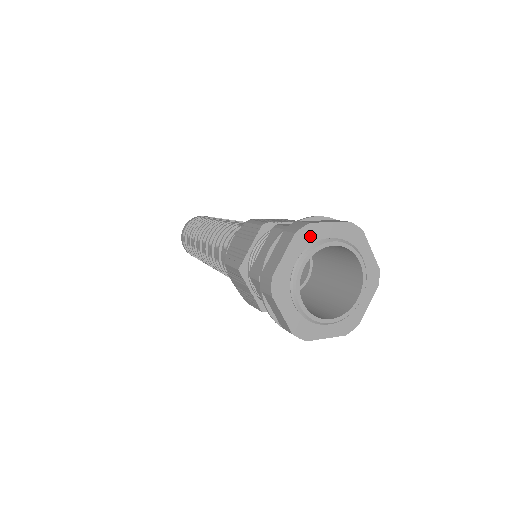
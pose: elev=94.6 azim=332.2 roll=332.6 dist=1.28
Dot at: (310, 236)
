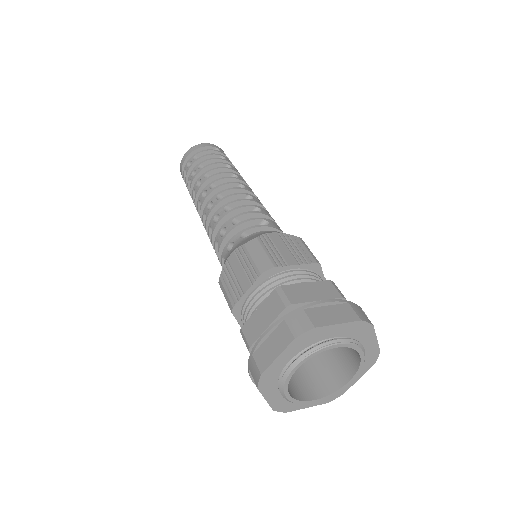
Dot at: (271, 377)
